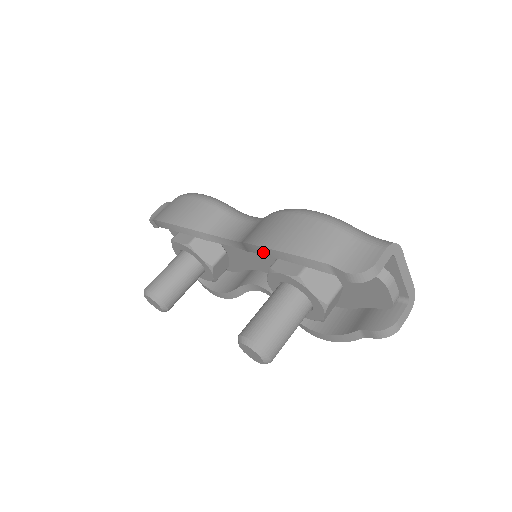
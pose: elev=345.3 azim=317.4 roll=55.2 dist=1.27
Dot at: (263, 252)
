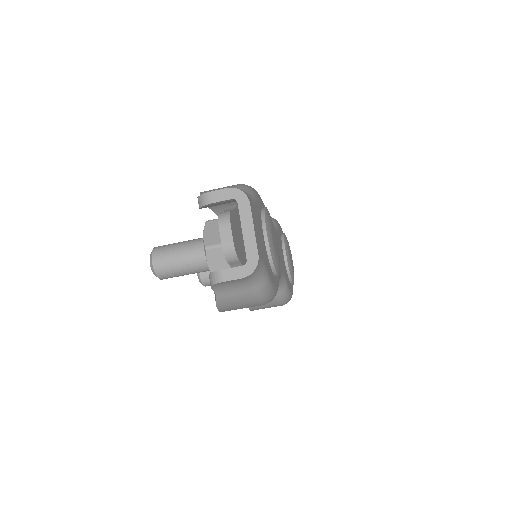
Dot at: occluded
